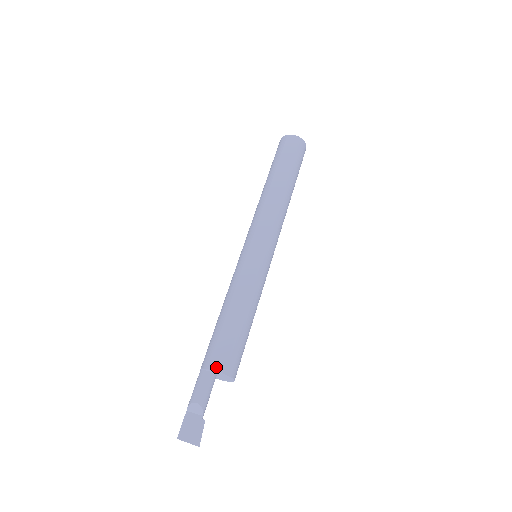
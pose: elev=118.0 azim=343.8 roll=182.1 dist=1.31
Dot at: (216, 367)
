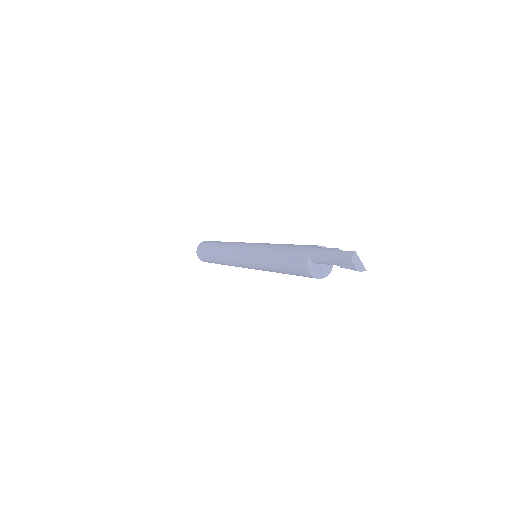
Dot at: occluded
